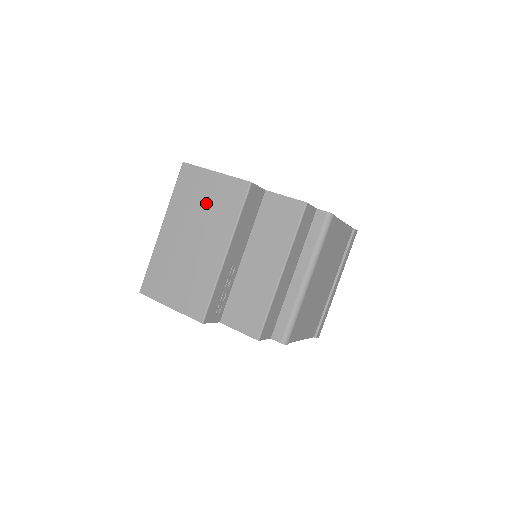
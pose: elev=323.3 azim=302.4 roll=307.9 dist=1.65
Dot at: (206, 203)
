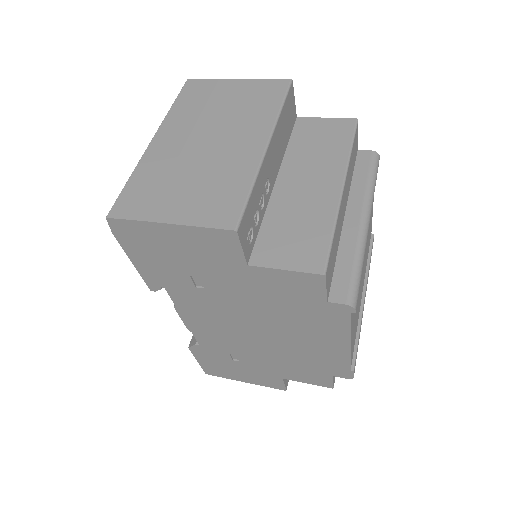
Dot at: (227, 105)
